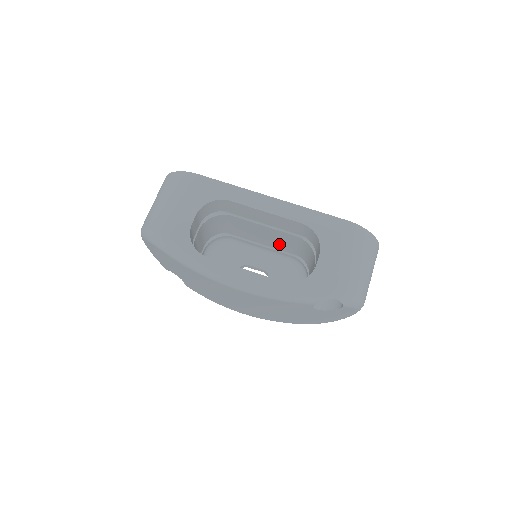
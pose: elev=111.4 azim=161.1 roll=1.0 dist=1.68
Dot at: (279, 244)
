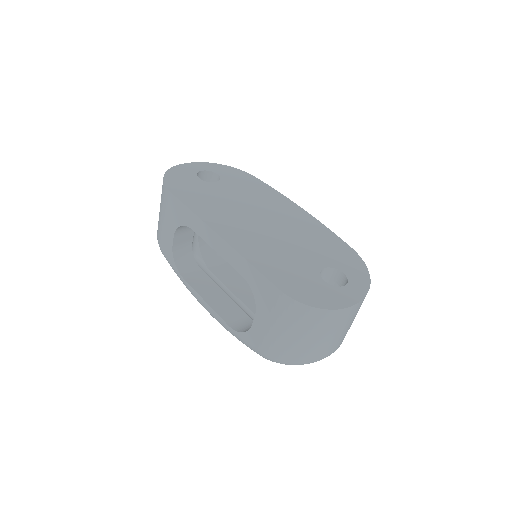
Dot at: occluded
